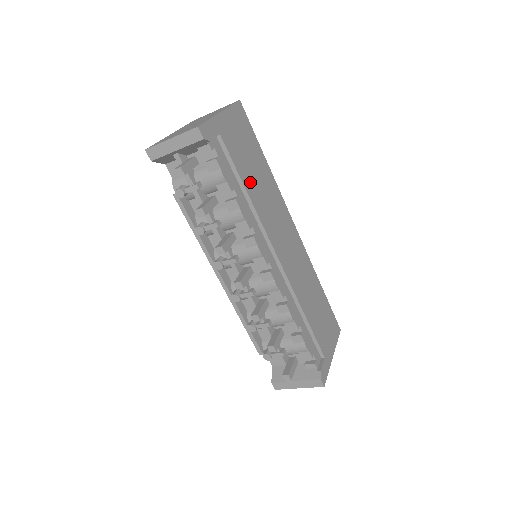
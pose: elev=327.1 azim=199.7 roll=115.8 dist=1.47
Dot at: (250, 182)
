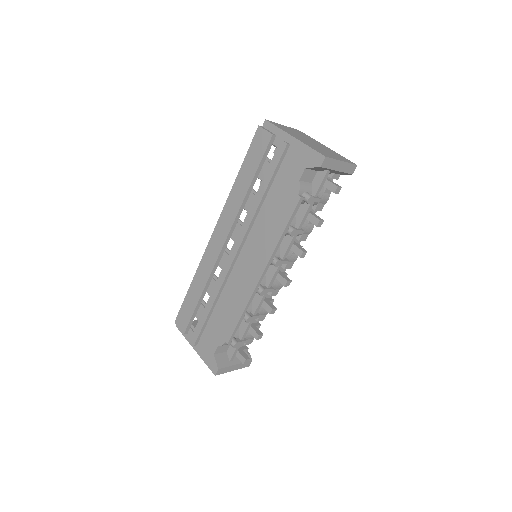
Dot at: occluded
